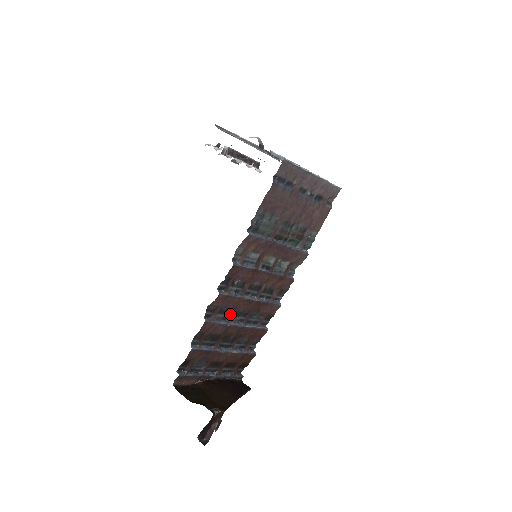
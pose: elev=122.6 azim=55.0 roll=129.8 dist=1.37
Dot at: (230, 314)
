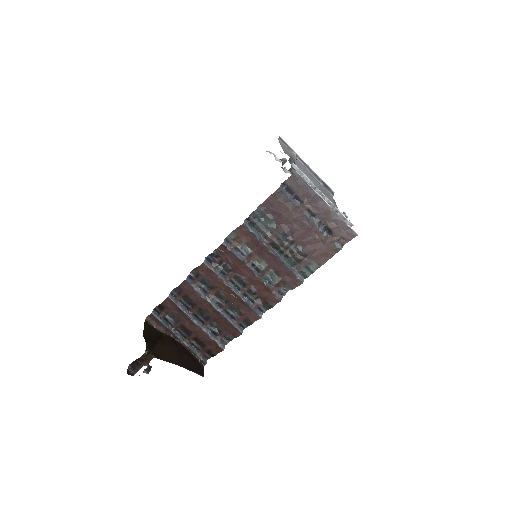
Dot at: (211, 291)
